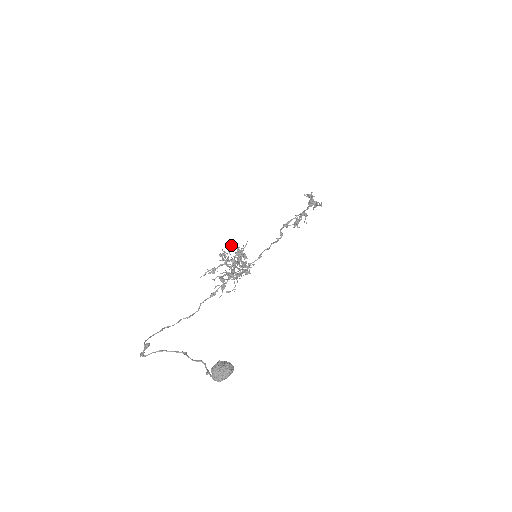
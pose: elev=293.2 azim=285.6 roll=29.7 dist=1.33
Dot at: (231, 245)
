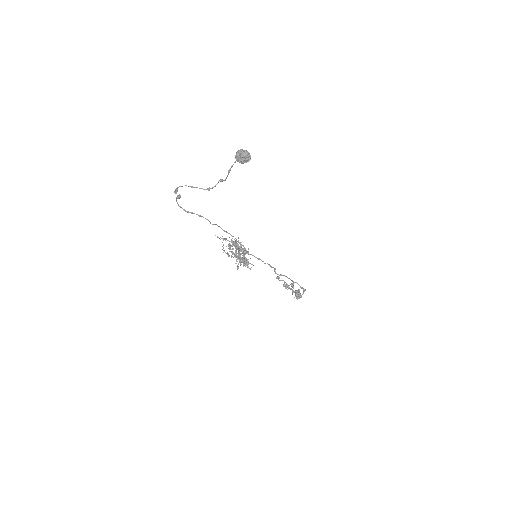
Dot at: occluded
